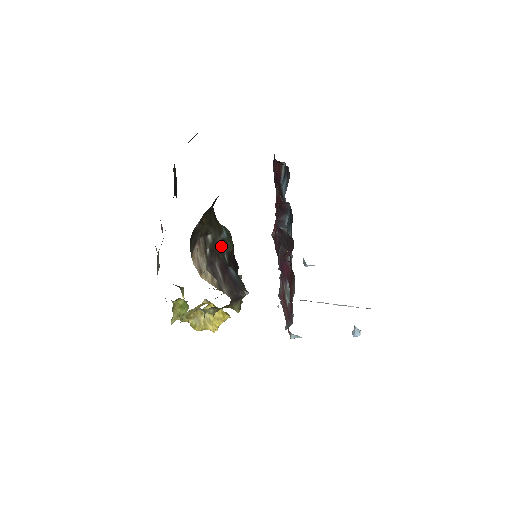
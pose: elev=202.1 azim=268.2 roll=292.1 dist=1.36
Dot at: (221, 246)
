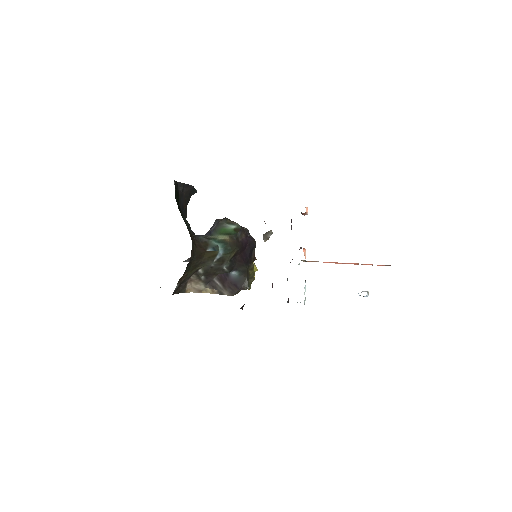
Dot at: (216, 266)
